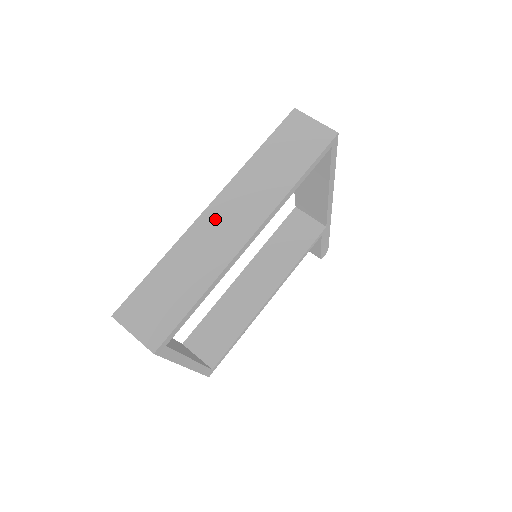
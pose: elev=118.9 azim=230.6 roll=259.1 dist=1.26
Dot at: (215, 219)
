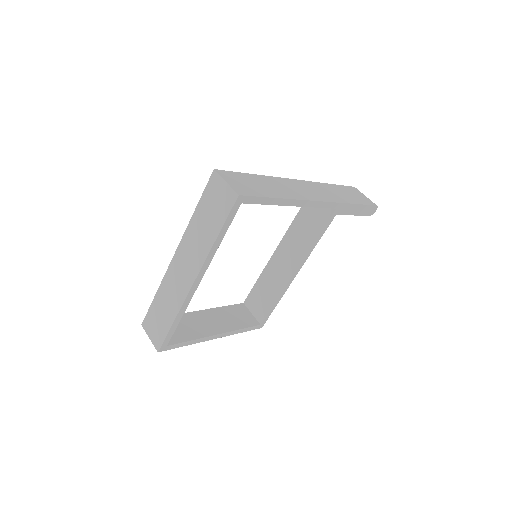
Dot at: (177, 267)
